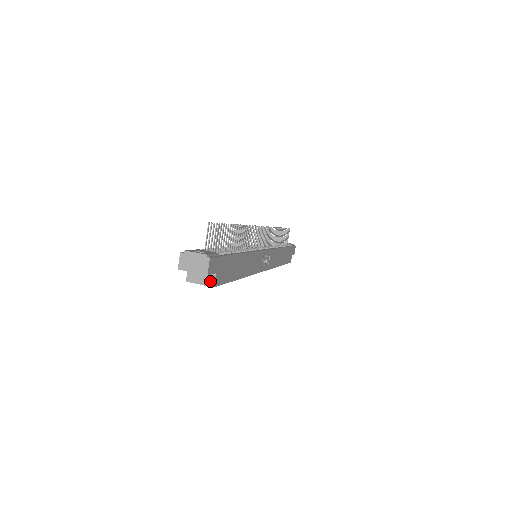
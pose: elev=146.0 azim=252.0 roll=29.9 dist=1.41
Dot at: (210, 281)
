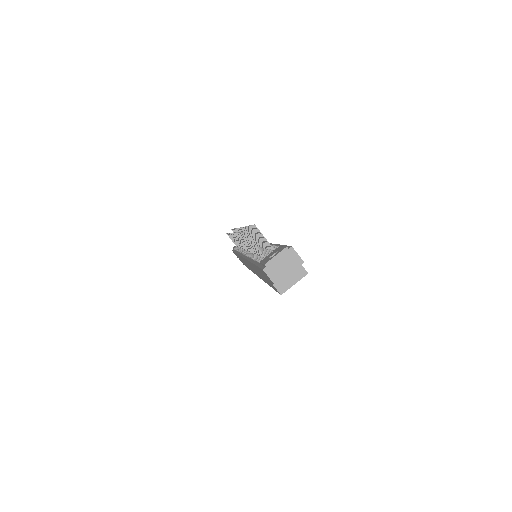
Dot at: (300, 272)
